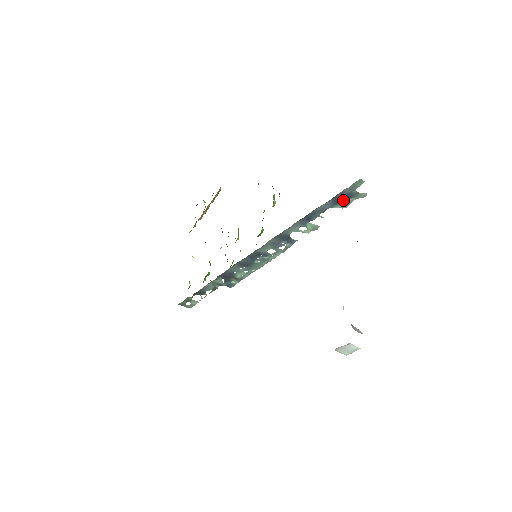
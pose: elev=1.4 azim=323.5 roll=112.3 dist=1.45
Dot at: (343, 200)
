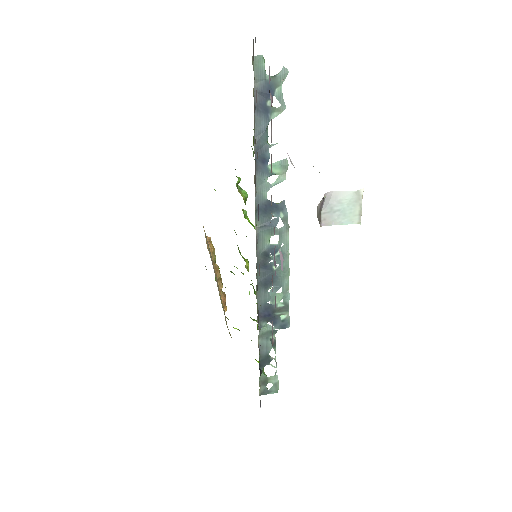
Dot at: (269, 101)
